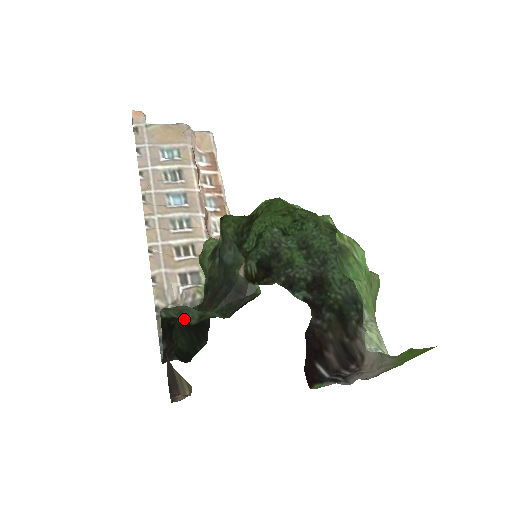
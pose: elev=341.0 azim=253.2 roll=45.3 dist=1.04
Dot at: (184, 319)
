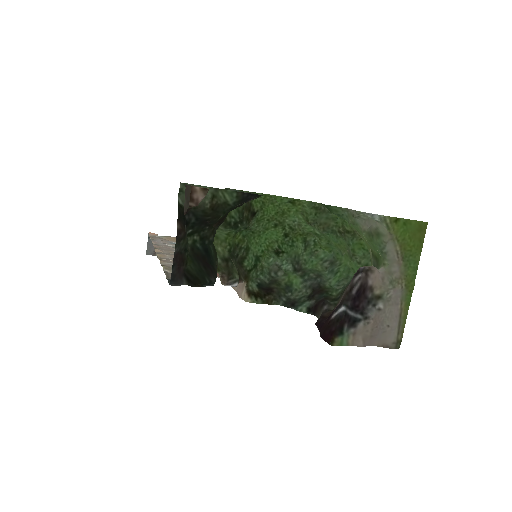
Dot at: occluded
